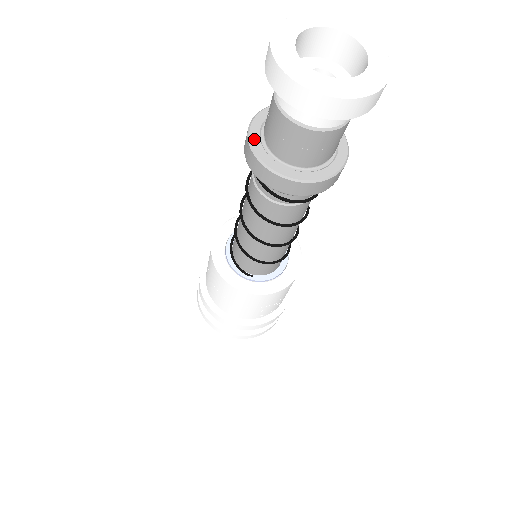
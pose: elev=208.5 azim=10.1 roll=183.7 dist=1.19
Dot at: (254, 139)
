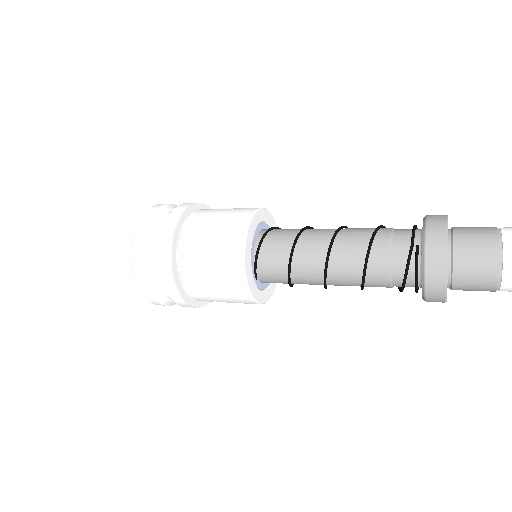
Dot at: (448, 244)
